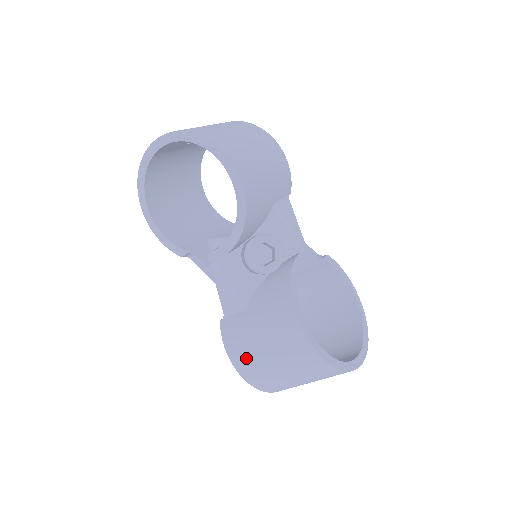
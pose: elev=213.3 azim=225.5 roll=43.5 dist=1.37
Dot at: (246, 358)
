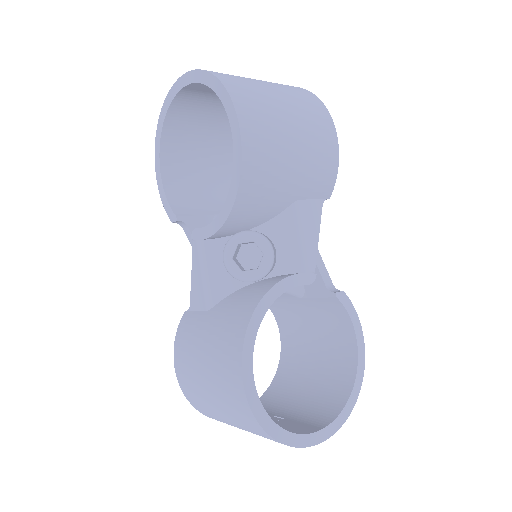
Dot at: (186, 366)
